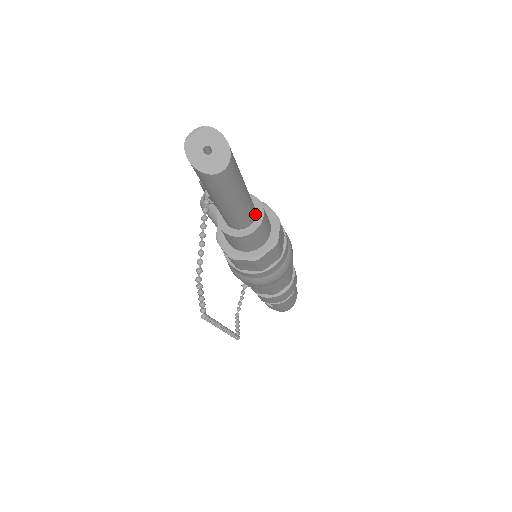
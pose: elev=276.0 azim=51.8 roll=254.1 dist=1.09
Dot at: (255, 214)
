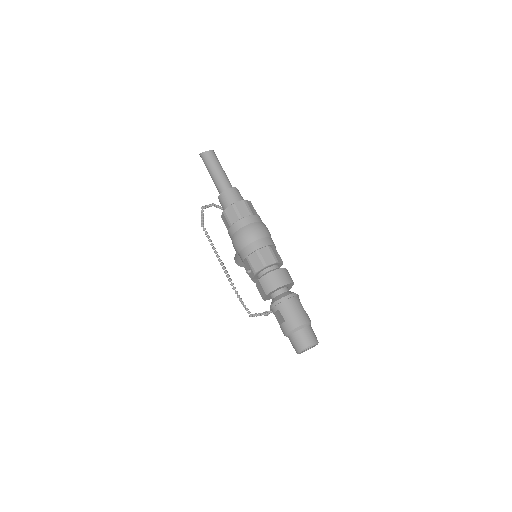
Dot at: occluded
